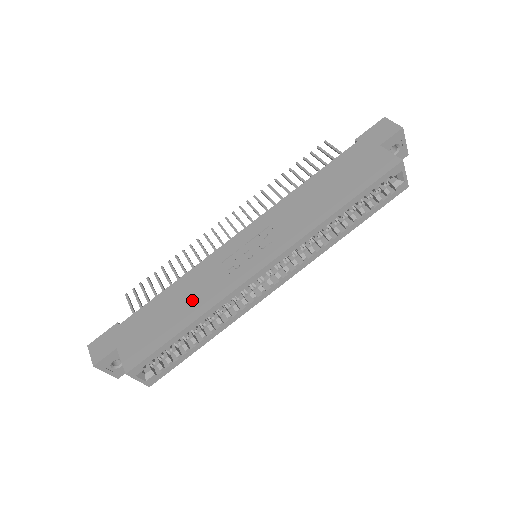
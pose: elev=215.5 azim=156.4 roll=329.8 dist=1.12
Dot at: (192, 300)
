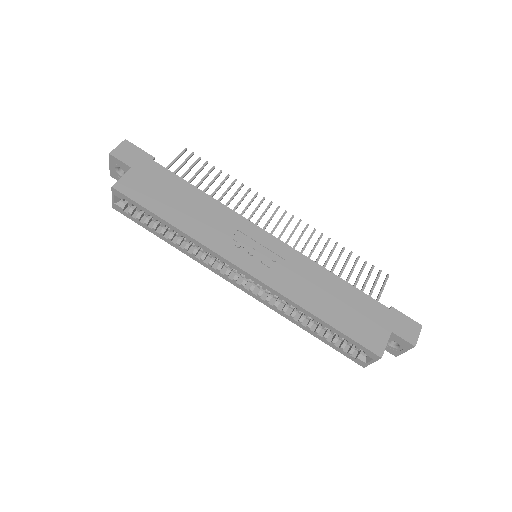
Dot at: (195, 218)
